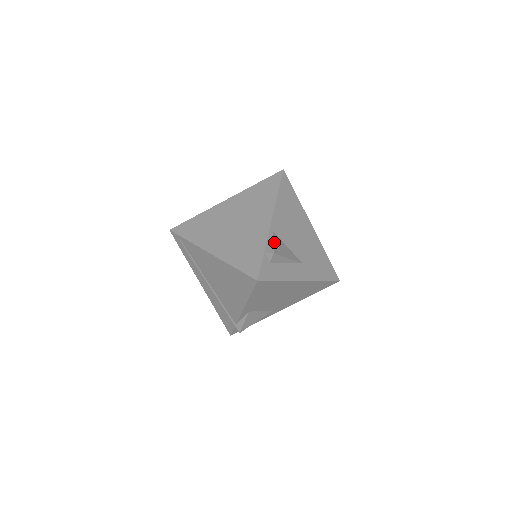
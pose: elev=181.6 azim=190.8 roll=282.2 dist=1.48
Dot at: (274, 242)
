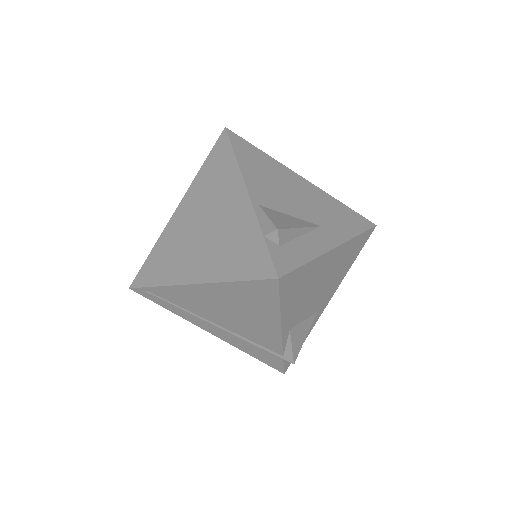
Dot at: (268, 216)
